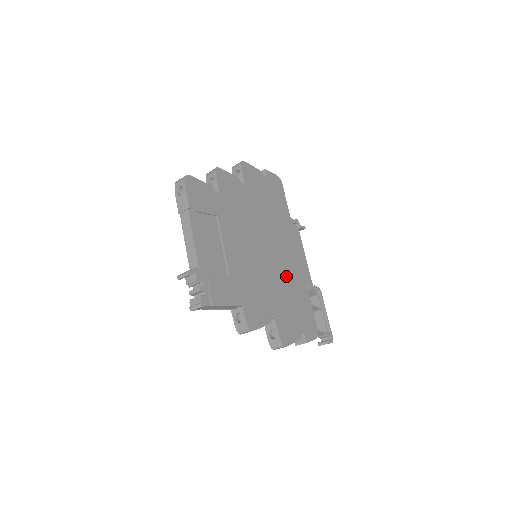
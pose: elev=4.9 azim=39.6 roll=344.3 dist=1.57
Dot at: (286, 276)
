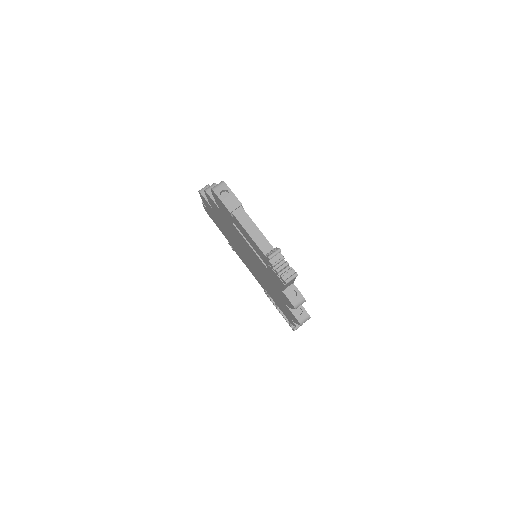
Dot at: occluded
